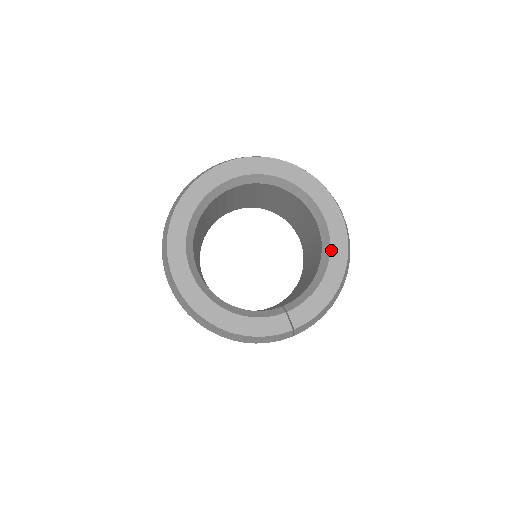
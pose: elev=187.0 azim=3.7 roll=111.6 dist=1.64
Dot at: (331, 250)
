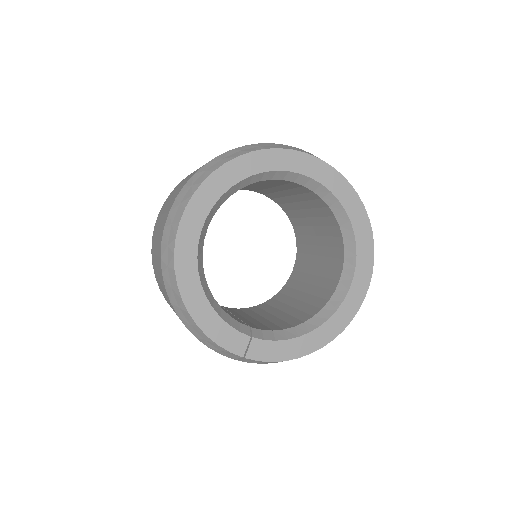
Dot at: (333, 316)
